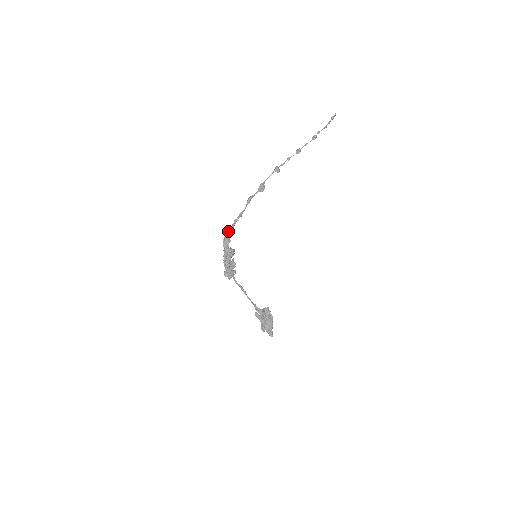
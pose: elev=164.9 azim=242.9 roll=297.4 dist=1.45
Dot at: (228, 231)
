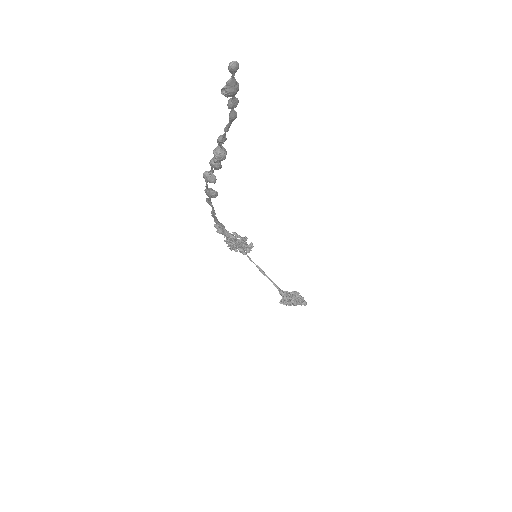
Dot at: (214, 221)
